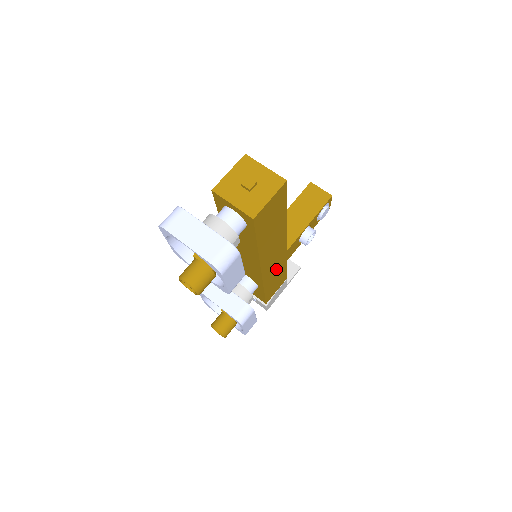
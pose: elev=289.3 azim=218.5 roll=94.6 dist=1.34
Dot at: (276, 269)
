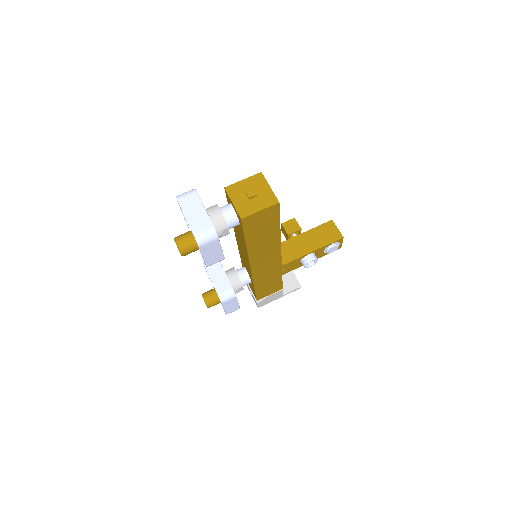
Dot at: (269, 274)
